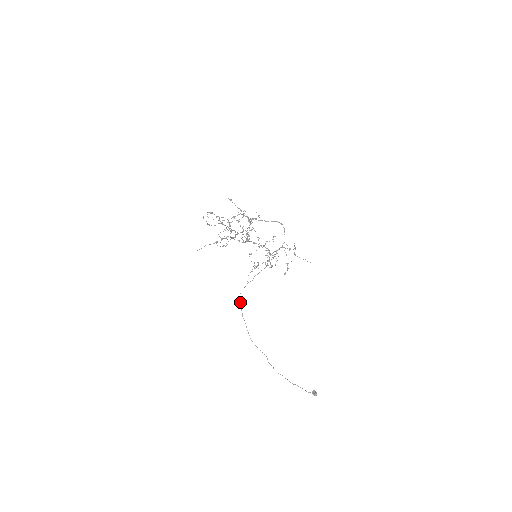
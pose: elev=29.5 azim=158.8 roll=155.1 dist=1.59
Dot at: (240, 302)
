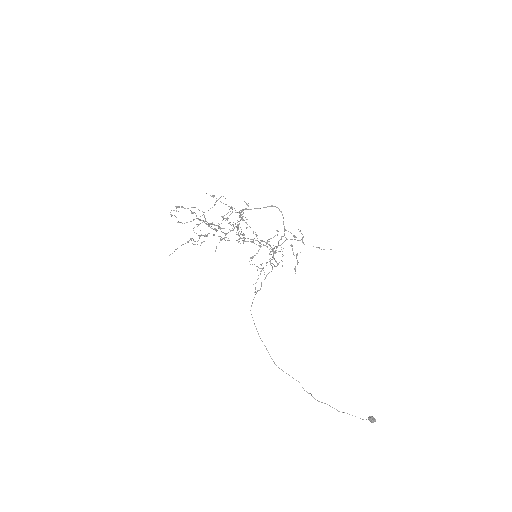
Dot at: (253, 320)
